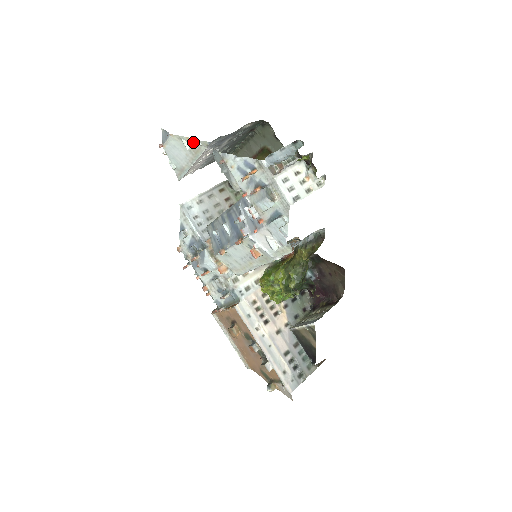
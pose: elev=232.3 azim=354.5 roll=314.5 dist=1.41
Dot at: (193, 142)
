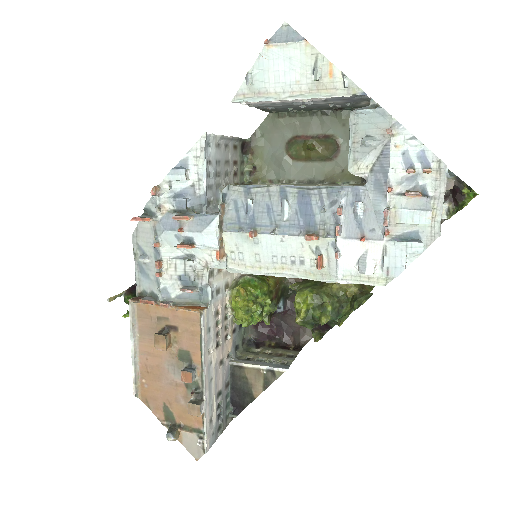
Dot at: (334, 75)
